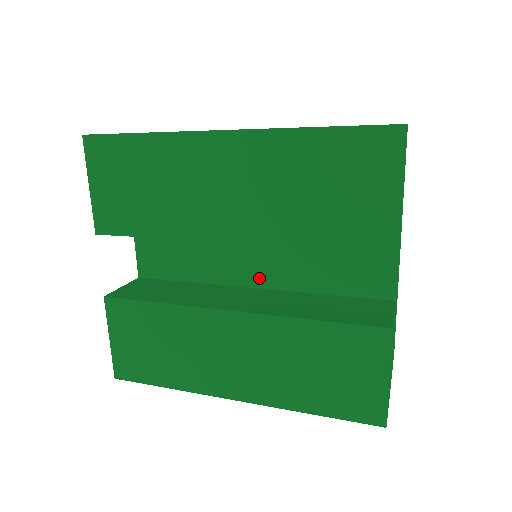
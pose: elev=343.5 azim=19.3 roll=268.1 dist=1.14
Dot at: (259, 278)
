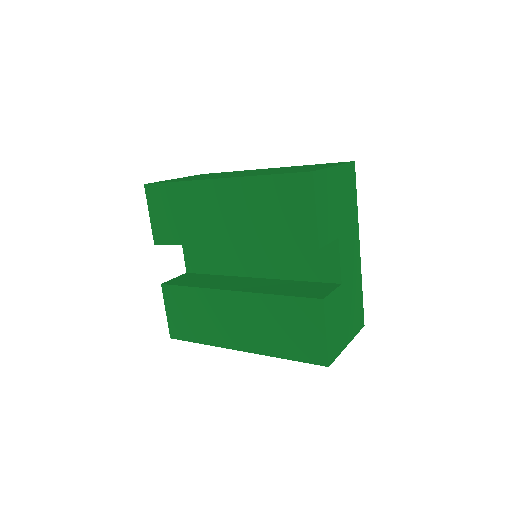
Dot at: (258, 271)
